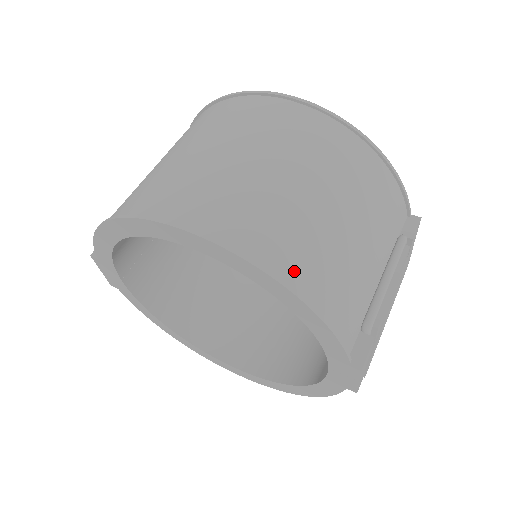
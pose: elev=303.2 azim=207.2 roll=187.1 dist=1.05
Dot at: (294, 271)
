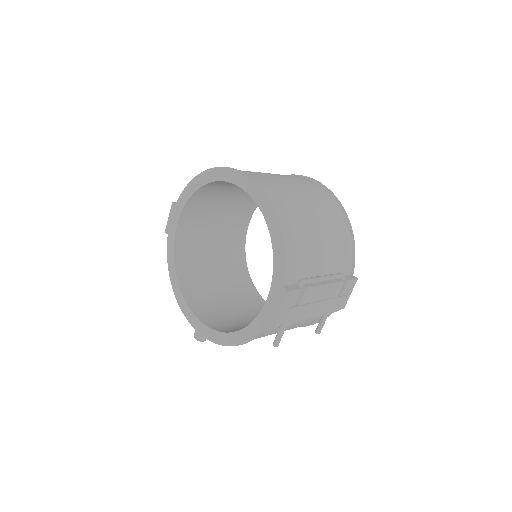
Dot at: (283, 217)
